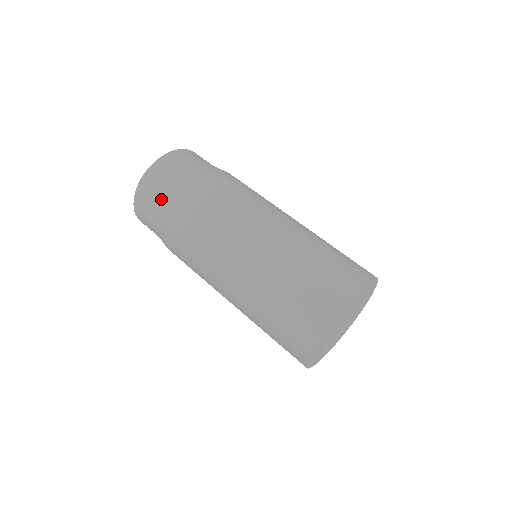
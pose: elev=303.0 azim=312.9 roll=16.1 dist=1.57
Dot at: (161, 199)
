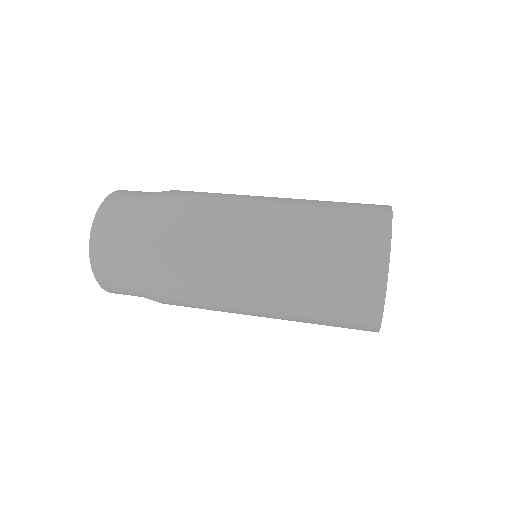
Dot at: (129, 230)
